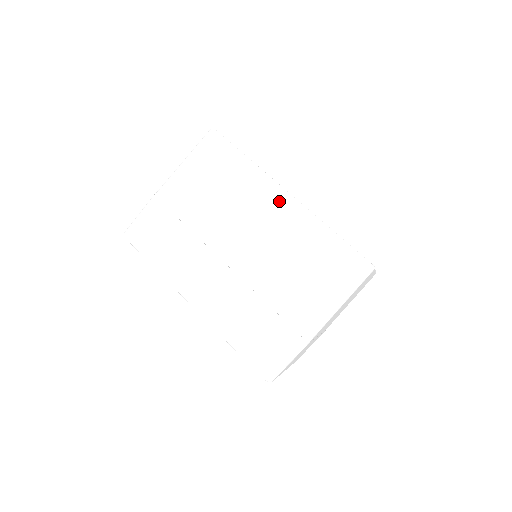
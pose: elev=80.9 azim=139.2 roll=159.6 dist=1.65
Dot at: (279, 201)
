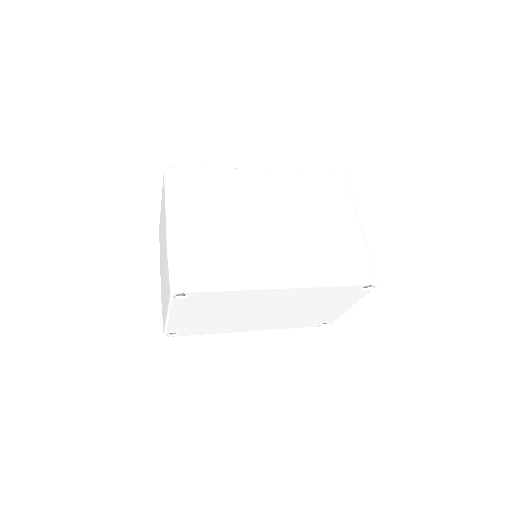
Dot at: (263, 177)
